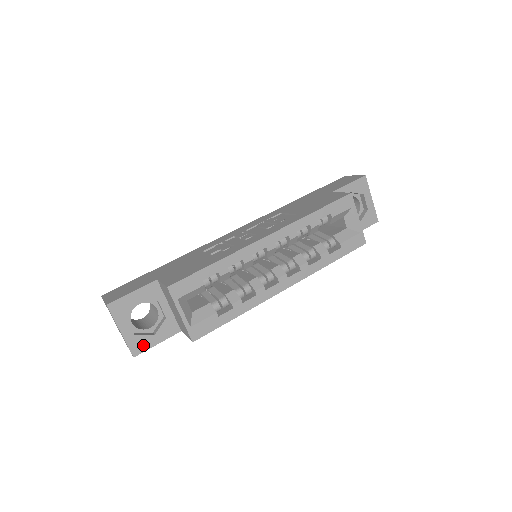
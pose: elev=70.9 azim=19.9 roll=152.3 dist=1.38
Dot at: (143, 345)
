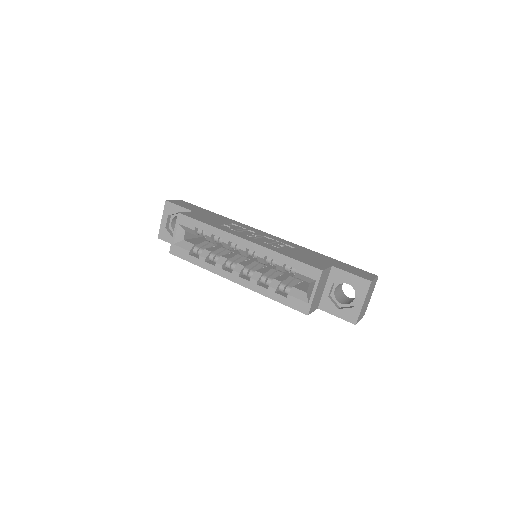
Dot at: (165, 237)
